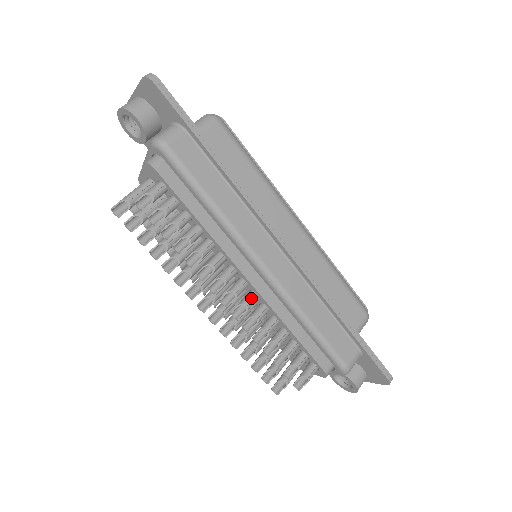
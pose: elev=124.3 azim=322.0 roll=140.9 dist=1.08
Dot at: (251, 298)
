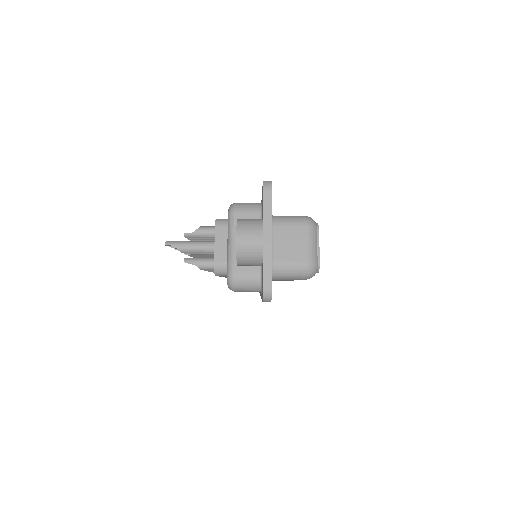
Dot at: occluded
